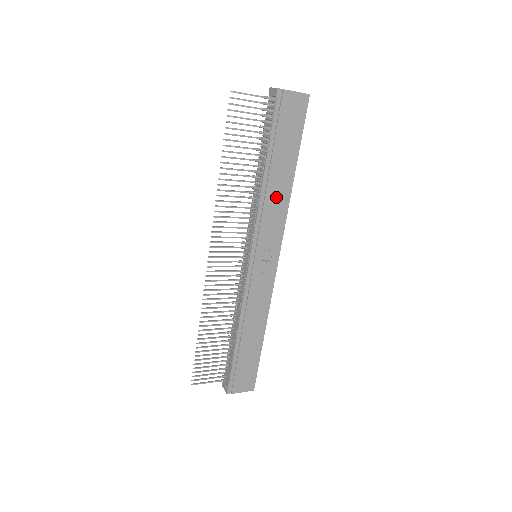
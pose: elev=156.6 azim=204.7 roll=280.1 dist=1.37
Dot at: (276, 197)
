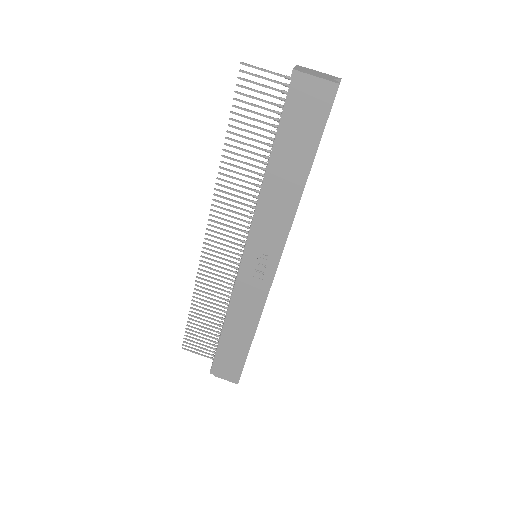
Dot at: (279, 201)
